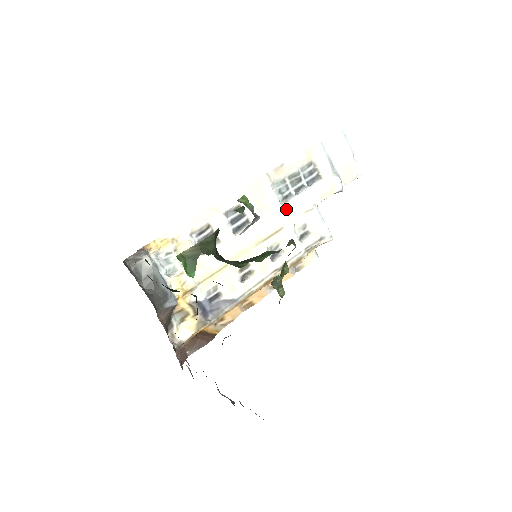
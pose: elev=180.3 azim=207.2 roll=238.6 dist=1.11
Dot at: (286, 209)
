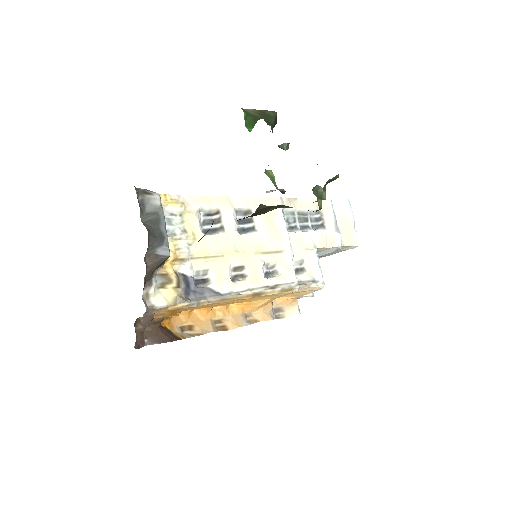
Dot at: (290, 236)
